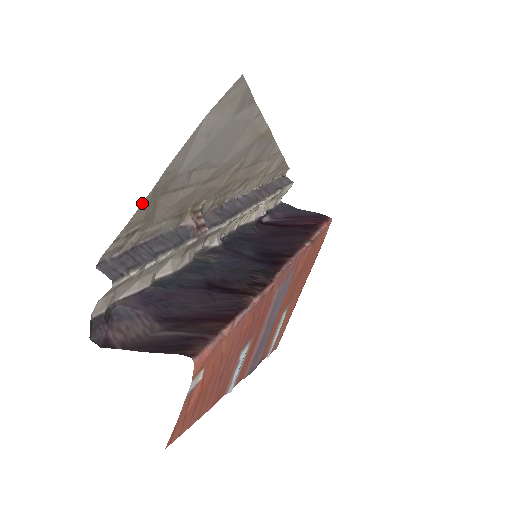
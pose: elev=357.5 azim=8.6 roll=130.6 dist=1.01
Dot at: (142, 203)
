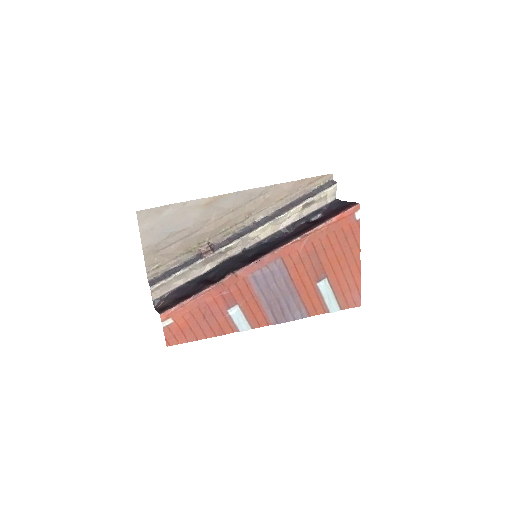
Dot at: (144, 260)
